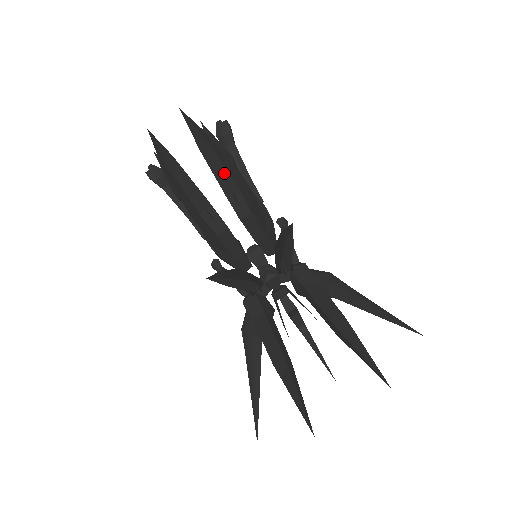
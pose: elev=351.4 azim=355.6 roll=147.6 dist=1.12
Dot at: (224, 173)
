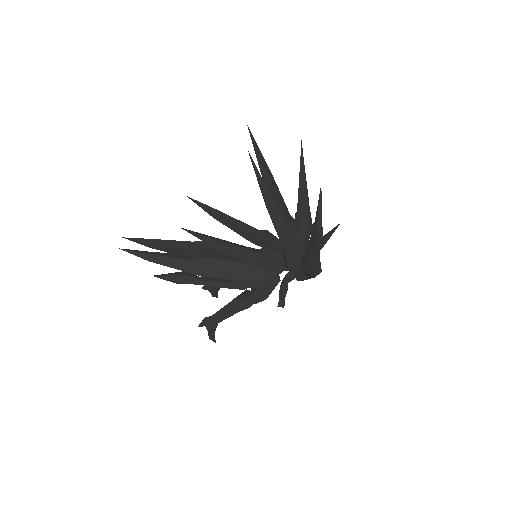
Dot at: (174, 242)
